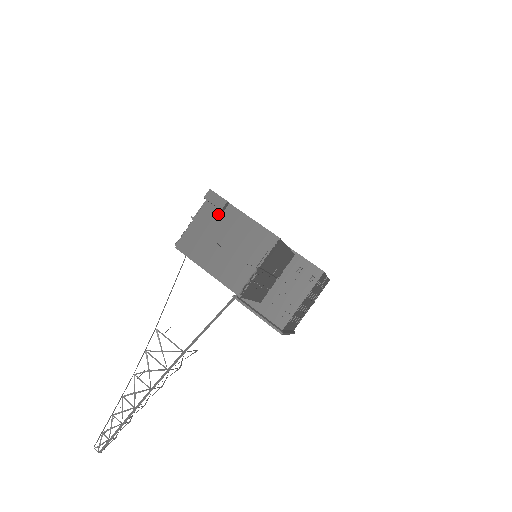
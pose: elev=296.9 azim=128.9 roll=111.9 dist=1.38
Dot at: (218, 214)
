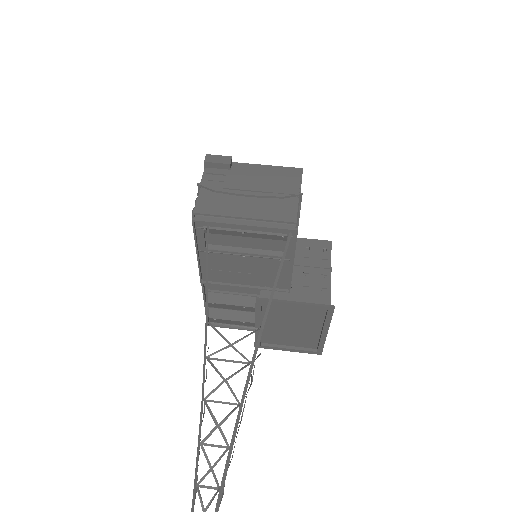
Dot at: (226, 173)
